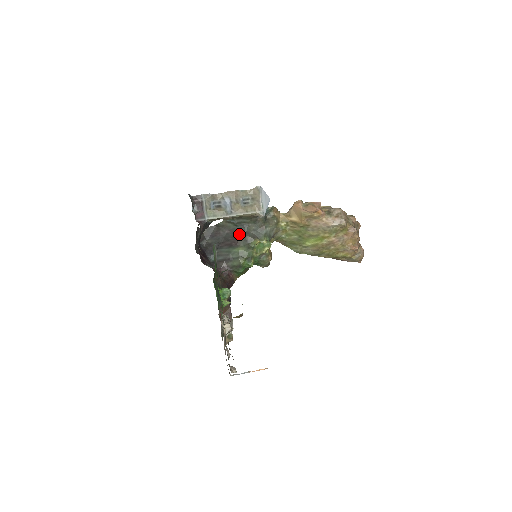
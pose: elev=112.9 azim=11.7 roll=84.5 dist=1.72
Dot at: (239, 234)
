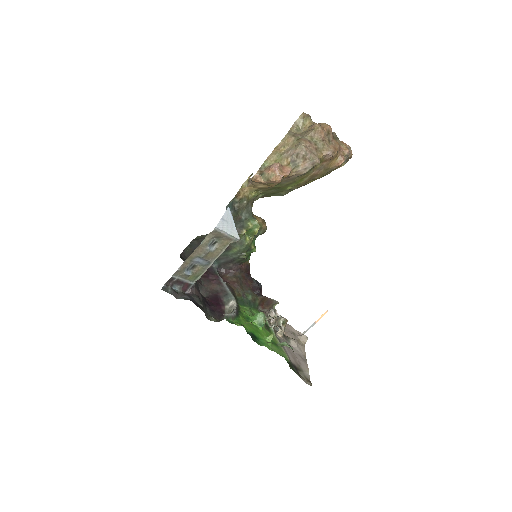
Dot at: occluded
